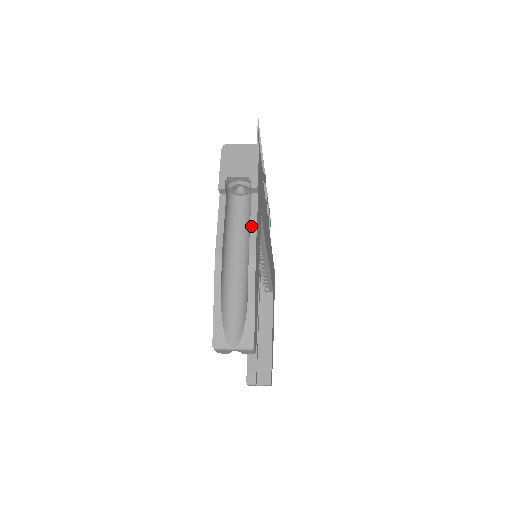
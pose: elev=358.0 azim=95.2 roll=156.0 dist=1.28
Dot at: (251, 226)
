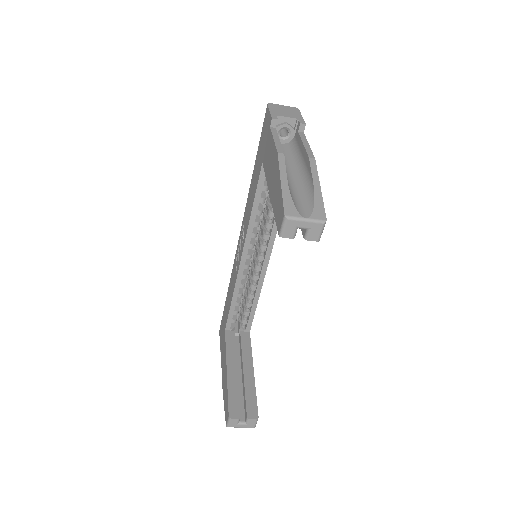
Dot at: (304, 145)
